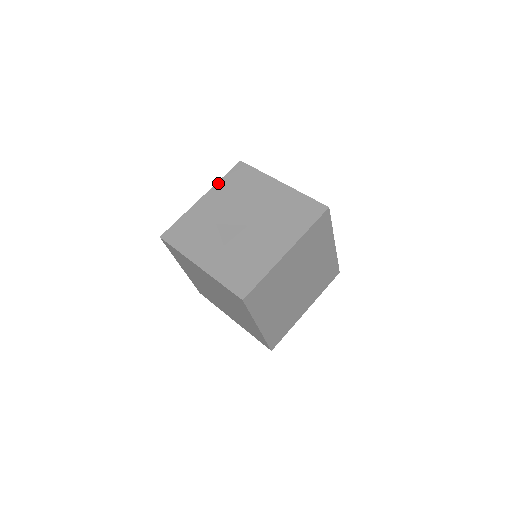
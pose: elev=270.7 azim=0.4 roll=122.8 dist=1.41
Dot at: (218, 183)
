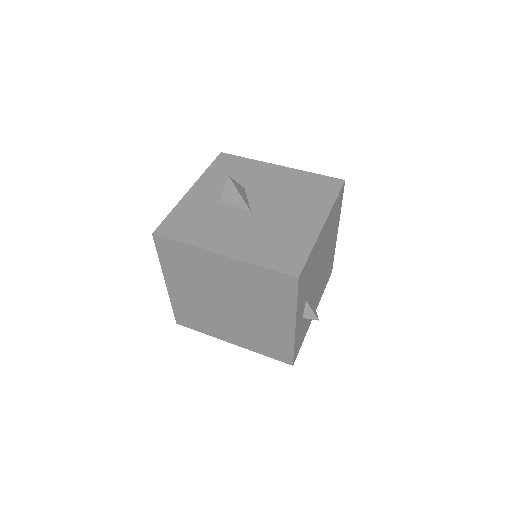
Dot at: (305, 172)
